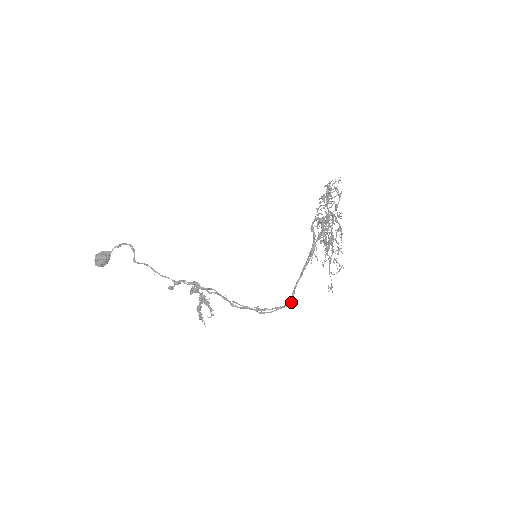
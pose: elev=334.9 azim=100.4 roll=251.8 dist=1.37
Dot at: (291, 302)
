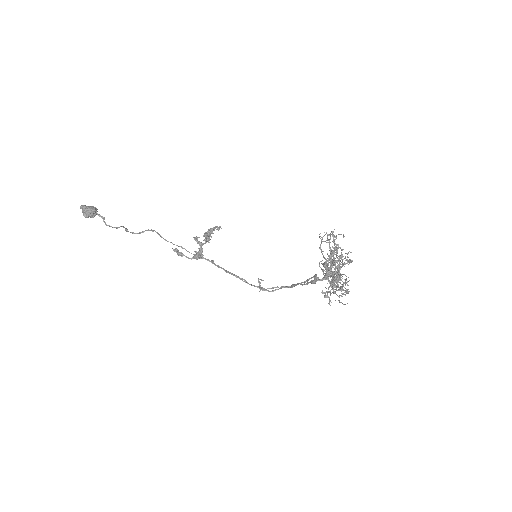
Dot at: (291, 287)
